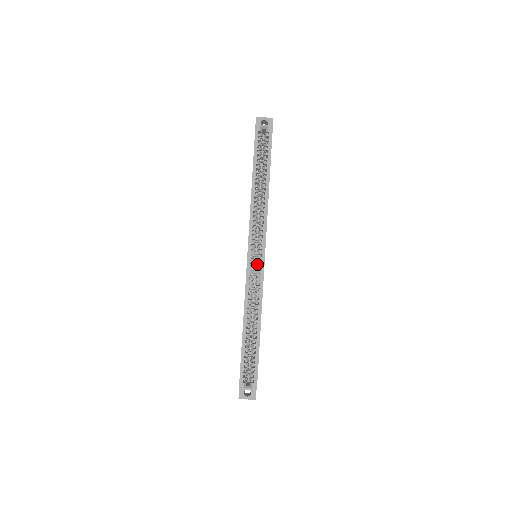
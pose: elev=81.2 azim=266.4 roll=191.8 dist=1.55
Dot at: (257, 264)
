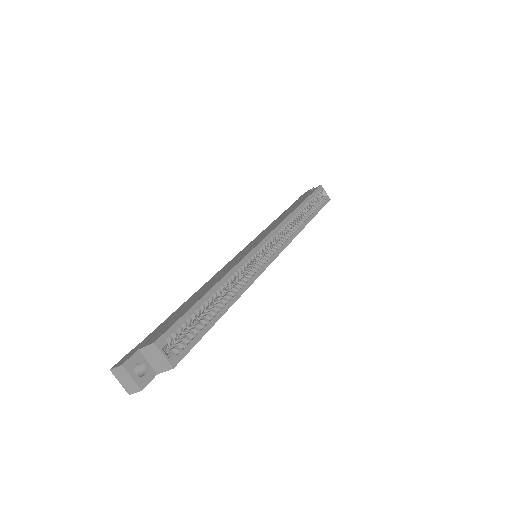
Dot at: (261, 258)
